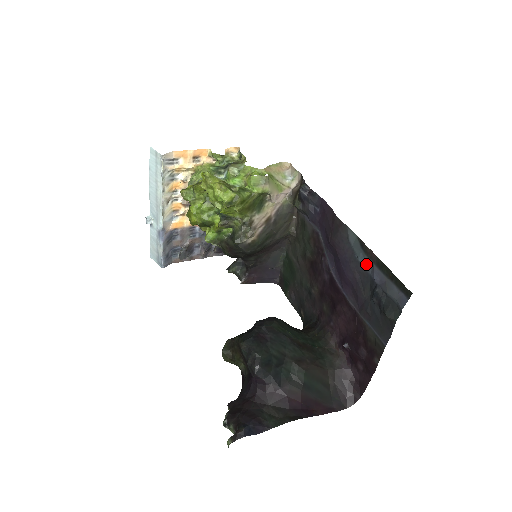
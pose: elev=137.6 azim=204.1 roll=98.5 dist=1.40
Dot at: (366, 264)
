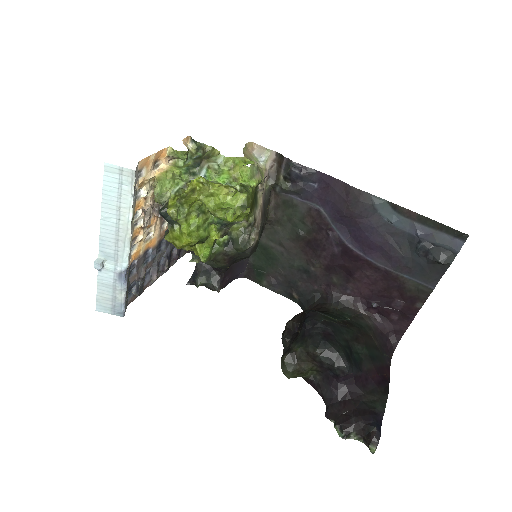
Dot at: (402, 224)
